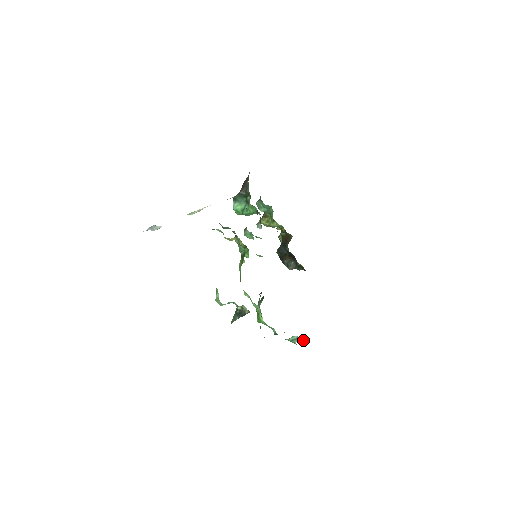
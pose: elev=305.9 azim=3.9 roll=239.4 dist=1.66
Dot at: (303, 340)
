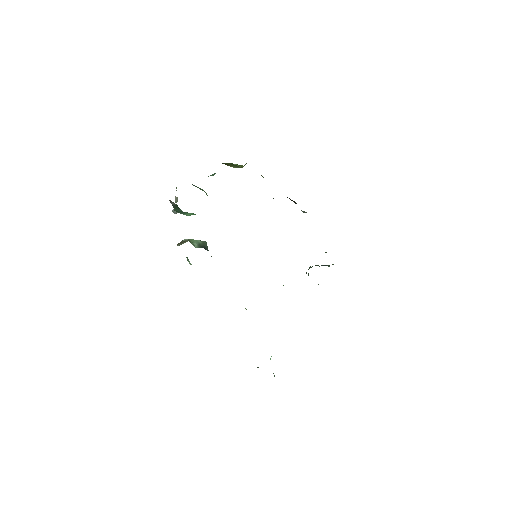
Dot at: occluded
